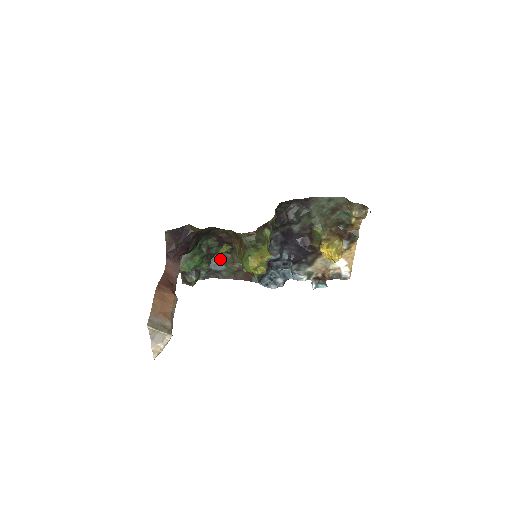
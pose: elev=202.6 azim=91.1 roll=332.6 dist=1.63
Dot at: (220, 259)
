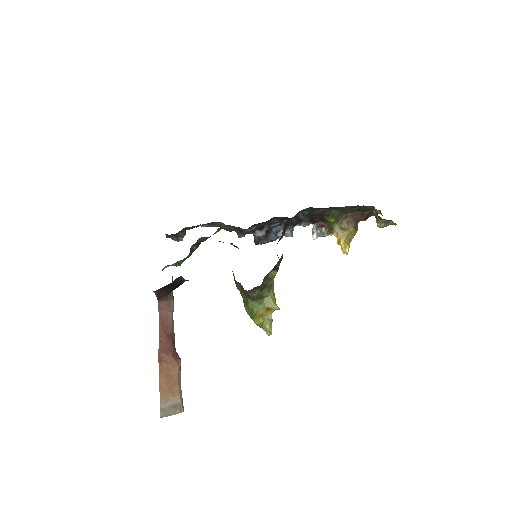
Dot at: (210, 224)
